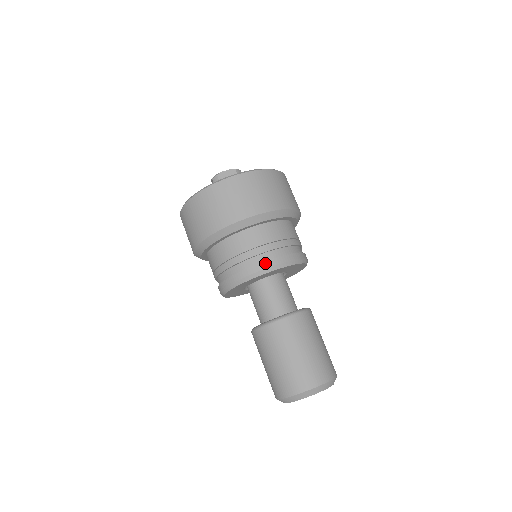
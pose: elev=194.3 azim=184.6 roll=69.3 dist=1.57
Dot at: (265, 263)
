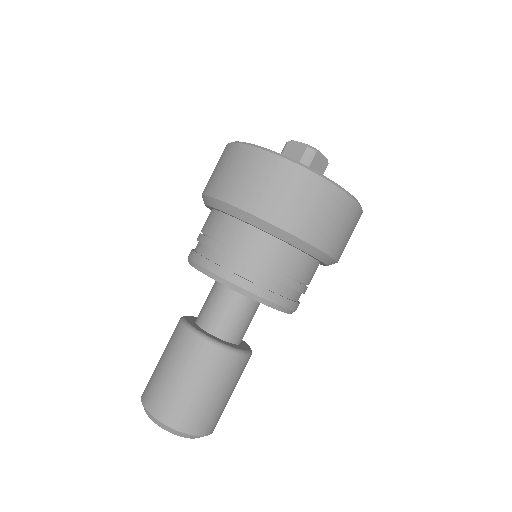
Dot at: (204, 260)
